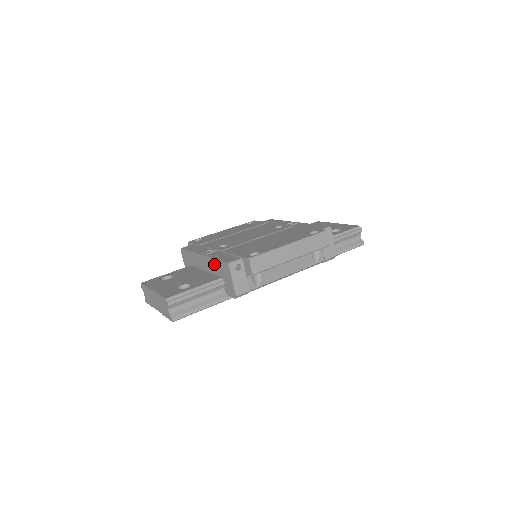
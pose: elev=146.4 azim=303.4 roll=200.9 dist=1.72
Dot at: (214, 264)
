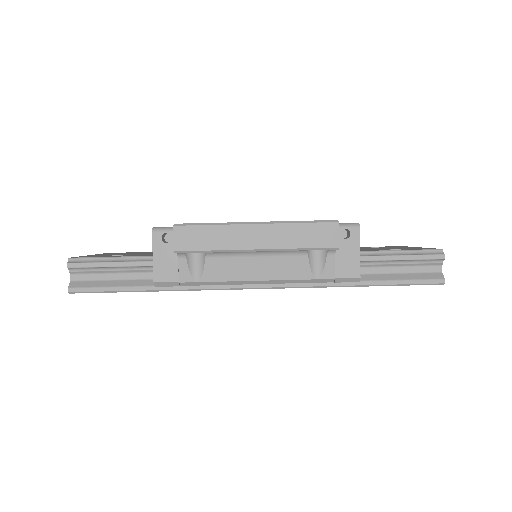
Dot at: occluded
